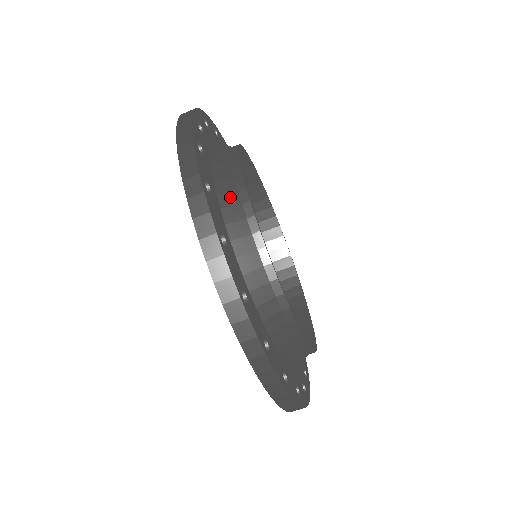
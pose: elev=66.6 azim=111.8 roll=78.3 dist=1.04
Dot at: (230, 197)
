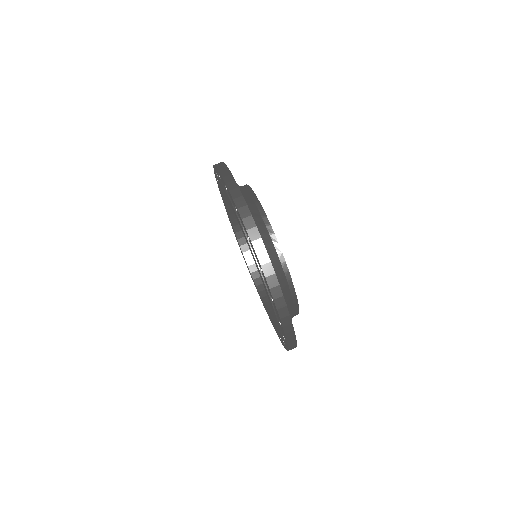
Dot at: occluded
